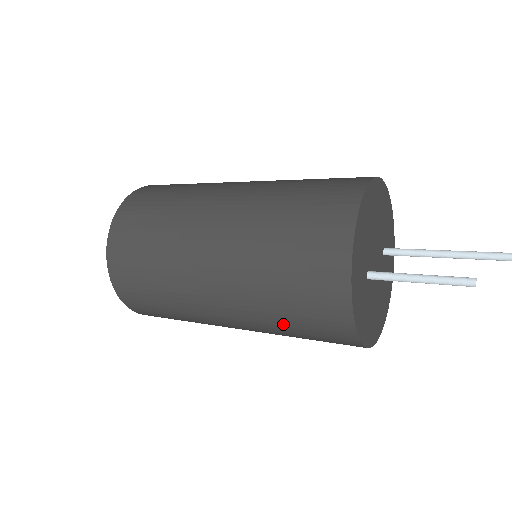
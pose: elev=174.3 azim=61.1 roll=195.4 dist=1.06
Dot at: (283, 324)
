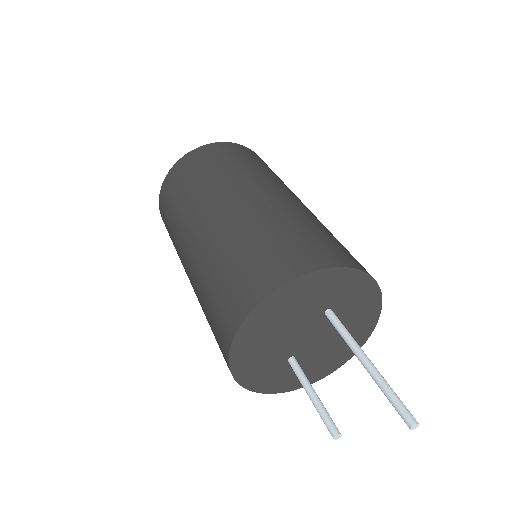
Dot at: occluded
